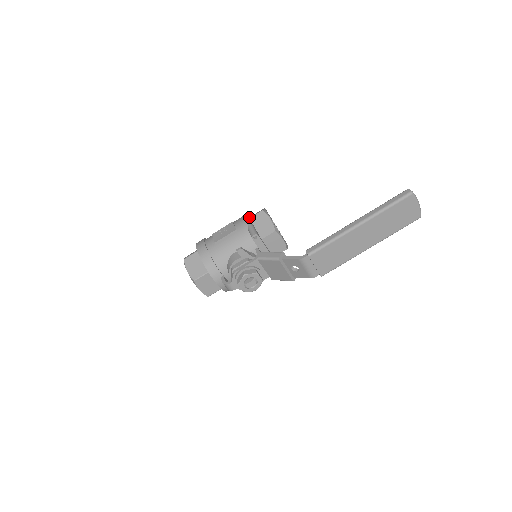
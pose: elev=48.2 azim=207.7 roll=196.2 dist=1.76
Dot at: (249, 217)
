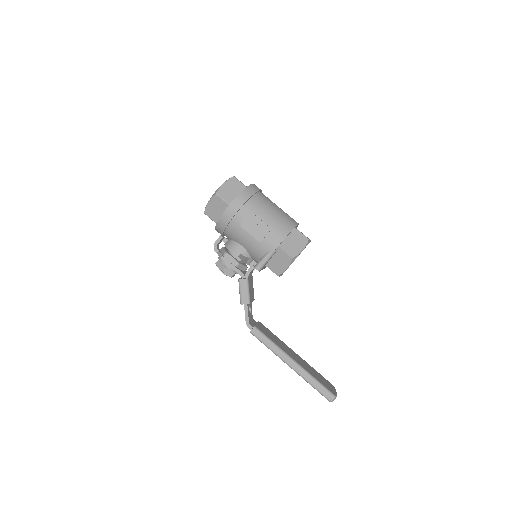
Dot at: (294, 230)
